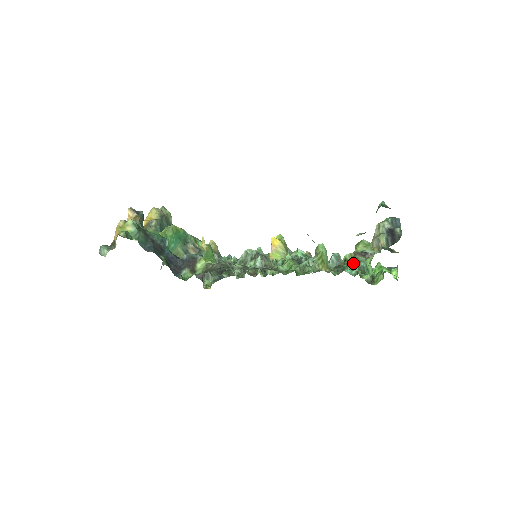
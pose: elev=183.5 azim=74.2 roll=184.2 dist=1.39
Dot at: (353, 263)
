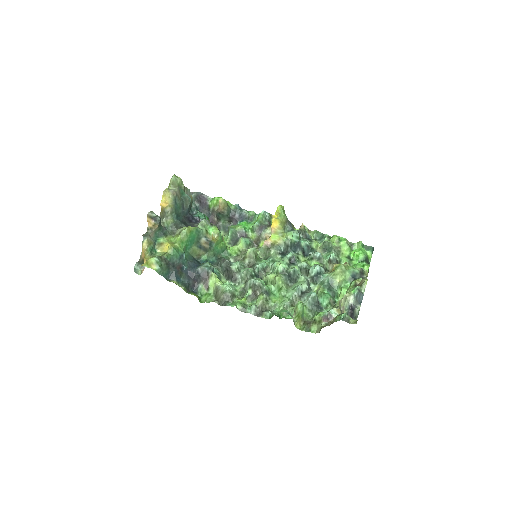
Dot at: (328, 286)
